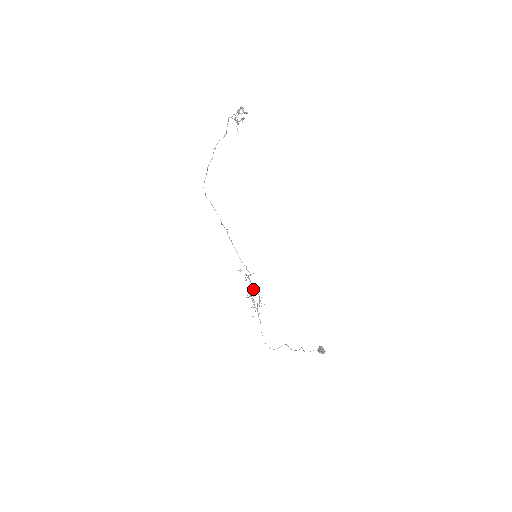
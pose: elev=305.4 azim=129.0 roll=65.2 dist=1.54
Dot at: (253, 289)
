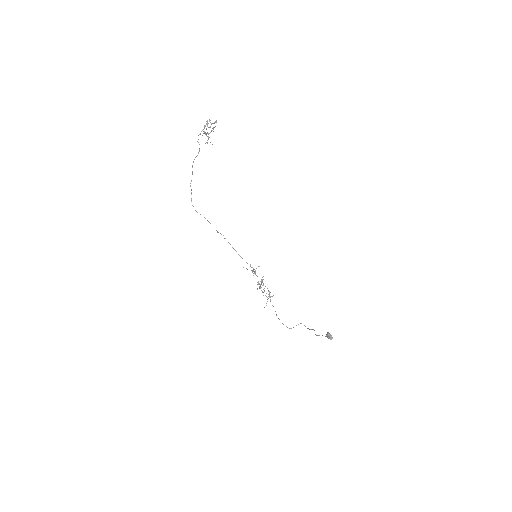
Dot at: (261, 282)
